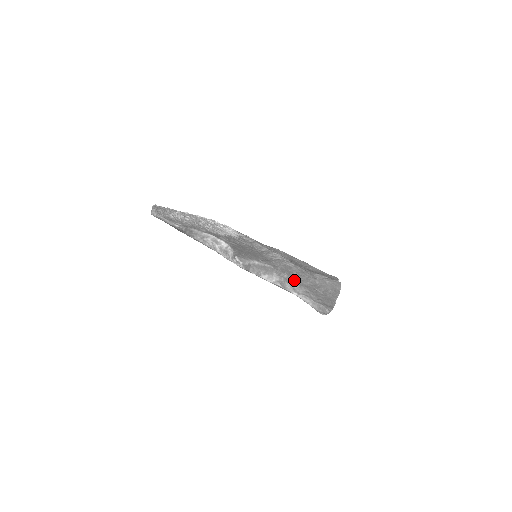
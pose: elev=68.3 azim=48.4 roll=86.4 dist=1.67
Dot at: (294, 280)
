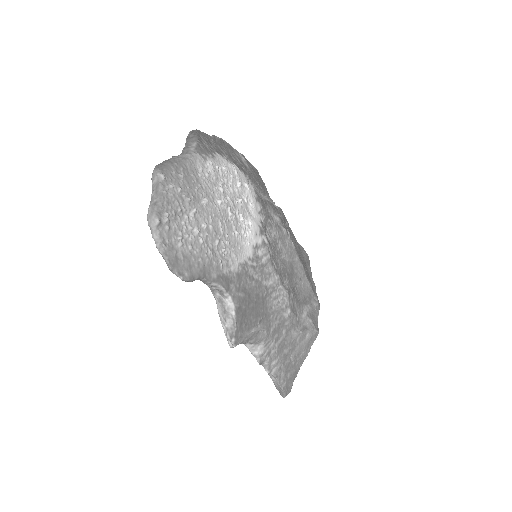
Dot at: (277, 351)
